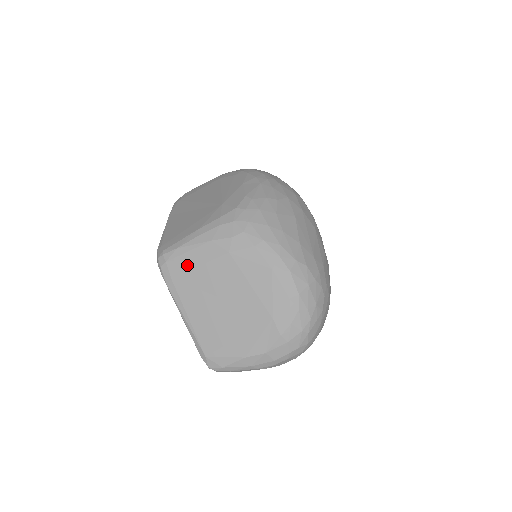
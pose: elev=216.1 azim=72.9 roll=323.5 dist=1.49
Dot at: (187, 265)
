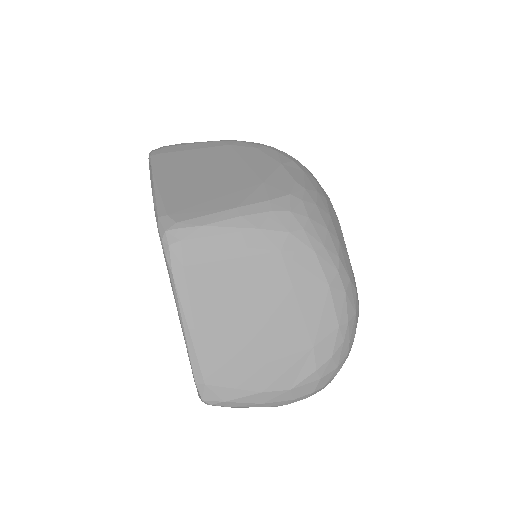
Dot at: (214, 253)
